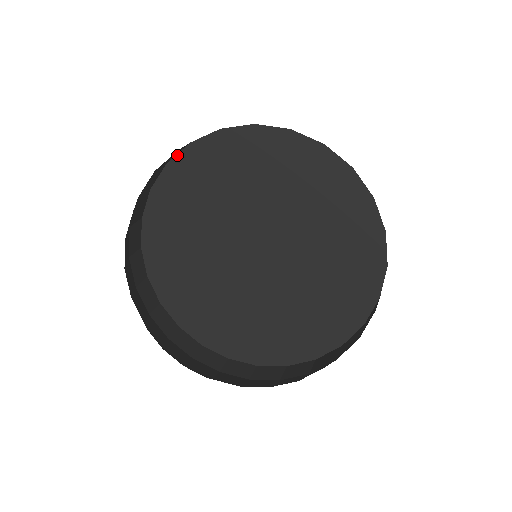
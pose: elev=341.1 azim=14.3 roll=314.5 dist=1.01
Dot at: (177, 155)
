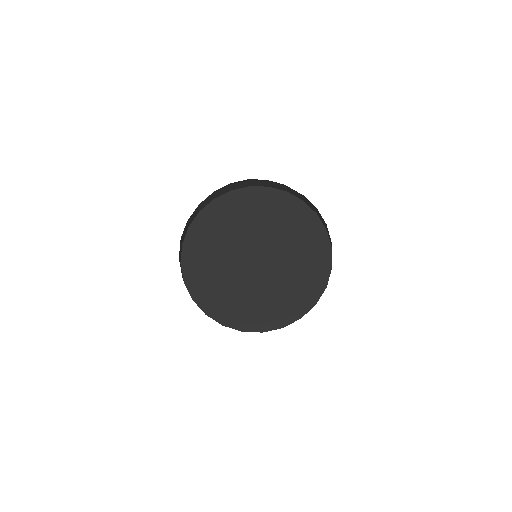
Dot at: (258, 187)
